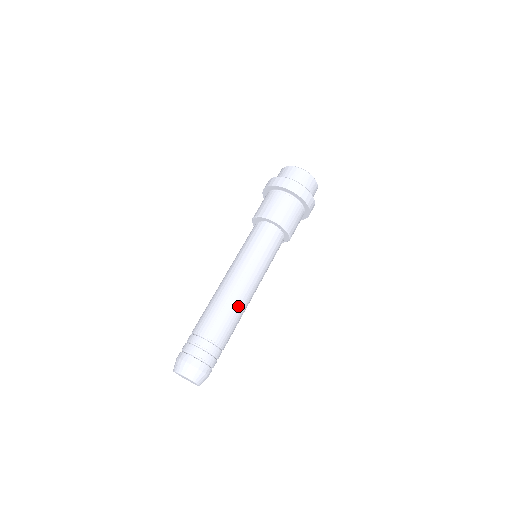
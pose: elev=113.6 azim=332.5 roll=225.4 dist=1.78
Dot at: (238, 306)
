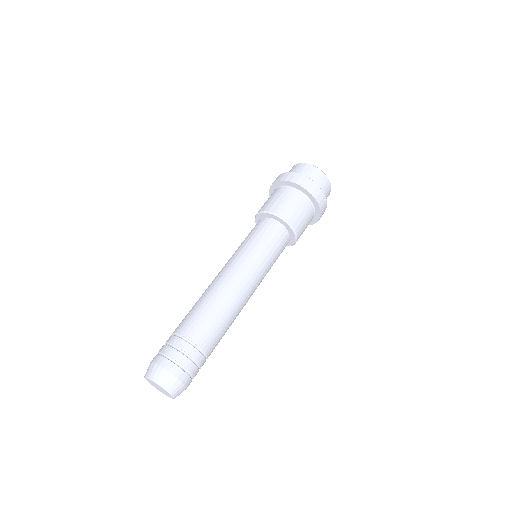
Dot at: (216, 297)
